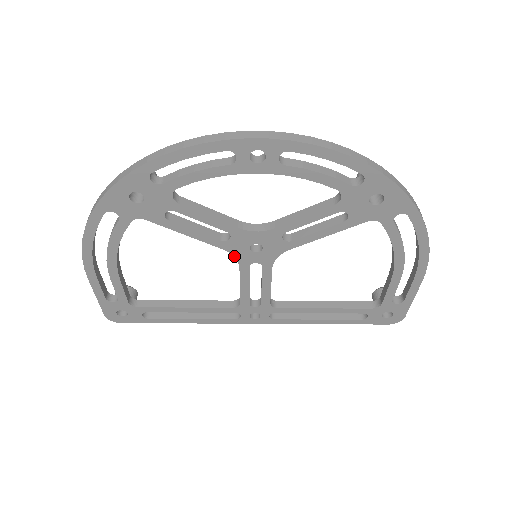
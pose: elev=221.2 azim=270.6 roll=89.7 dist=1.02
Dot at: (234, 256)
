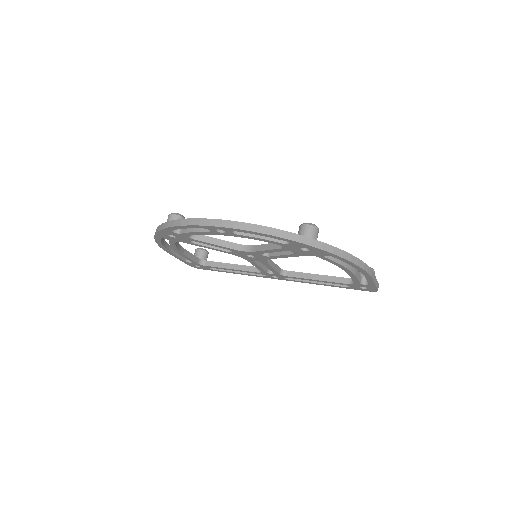
Dot at: (241, 257)
